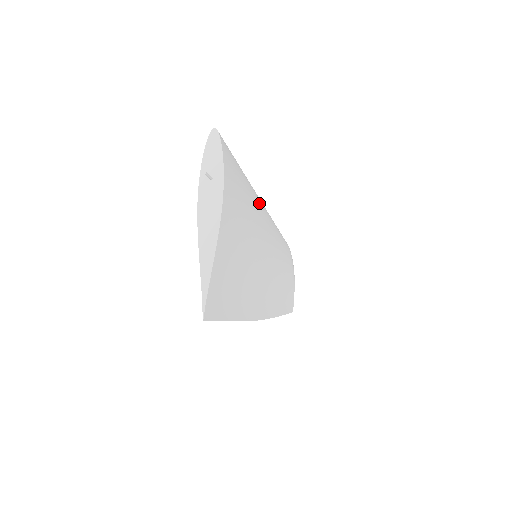
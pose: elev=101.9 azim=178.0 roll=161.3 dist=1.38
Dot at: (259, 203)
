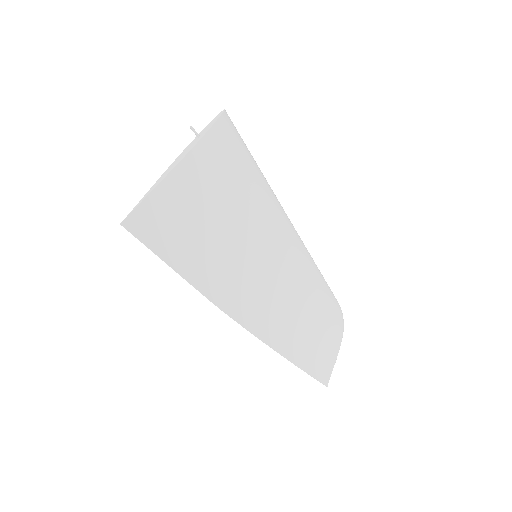
Dot at: (278, 210)
